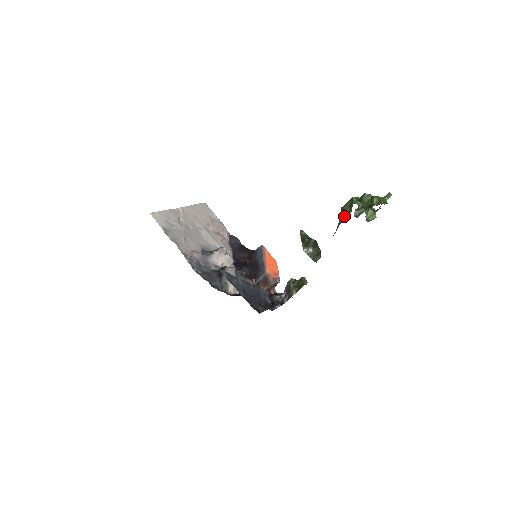
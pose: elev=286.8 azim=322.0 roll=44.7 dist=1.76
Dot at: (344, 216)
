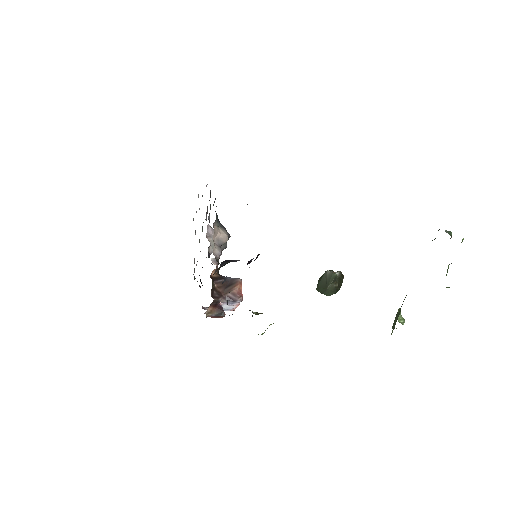
Dot at: occluded
